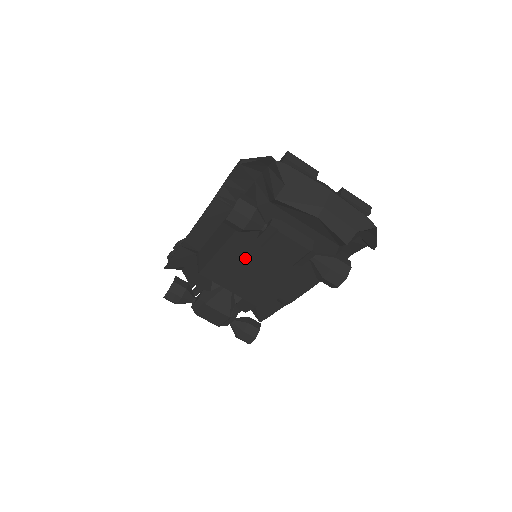
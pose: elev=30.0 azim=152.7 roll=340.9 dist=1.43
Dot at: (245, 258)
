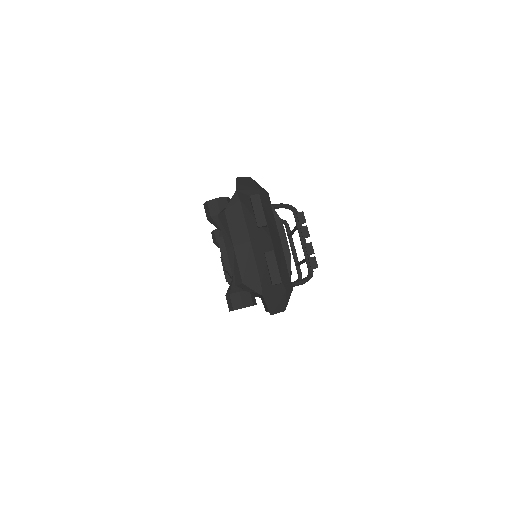
Dot at: occluded
